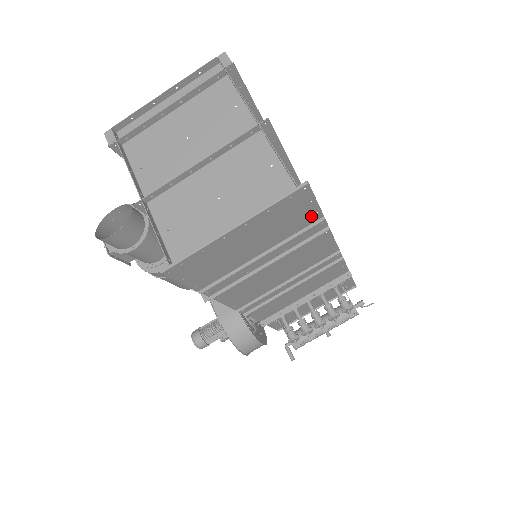
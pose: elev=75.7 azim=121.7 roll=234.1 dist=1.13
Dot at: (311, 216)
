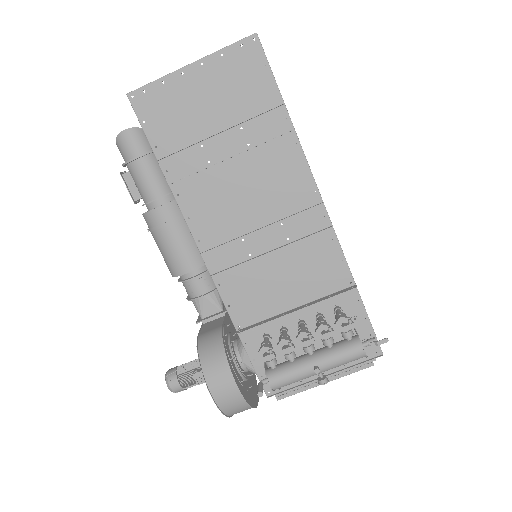
Dot at: (270, 95)
